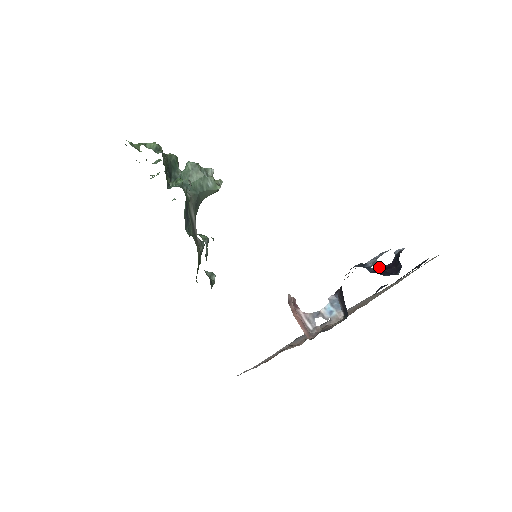
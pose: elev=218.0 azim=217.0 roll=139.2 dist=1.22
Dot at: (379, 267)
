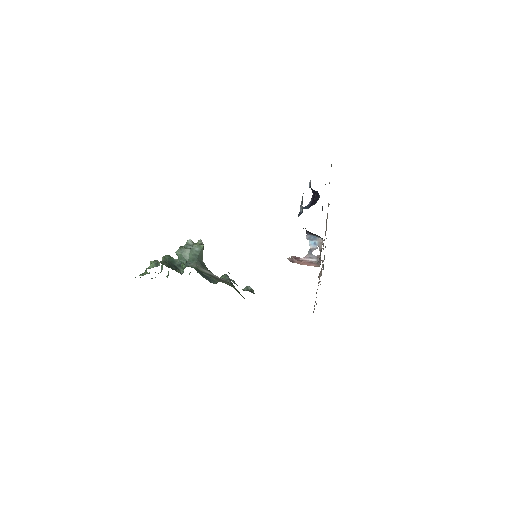
Dot at: (310, 201)
